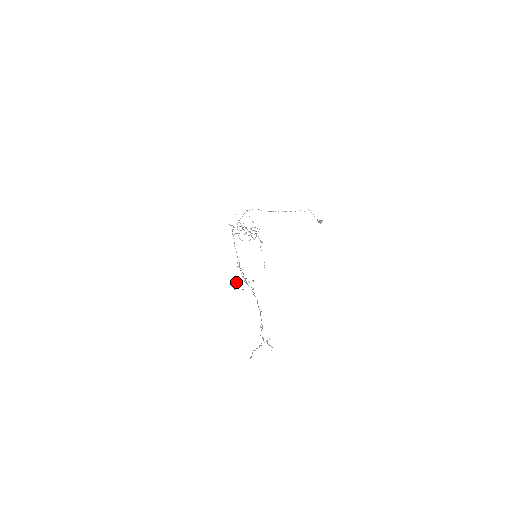
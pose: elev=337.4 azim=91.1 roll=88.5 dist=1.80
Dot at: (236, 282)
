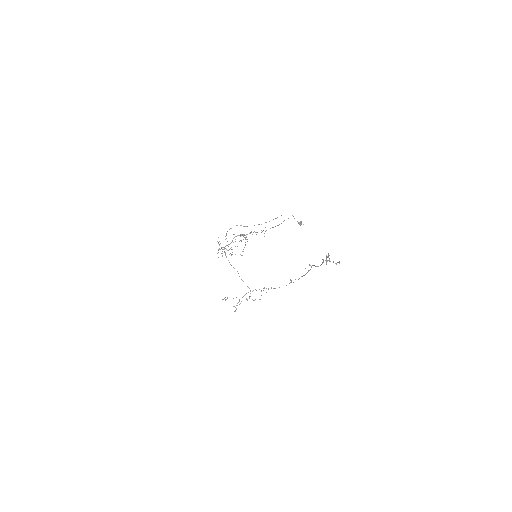
Dot at: (233, 306)
